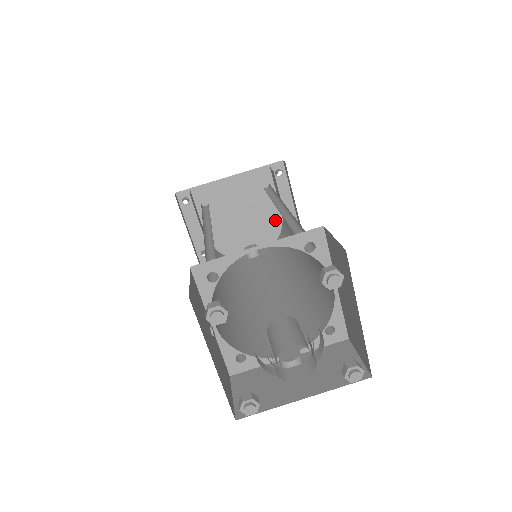
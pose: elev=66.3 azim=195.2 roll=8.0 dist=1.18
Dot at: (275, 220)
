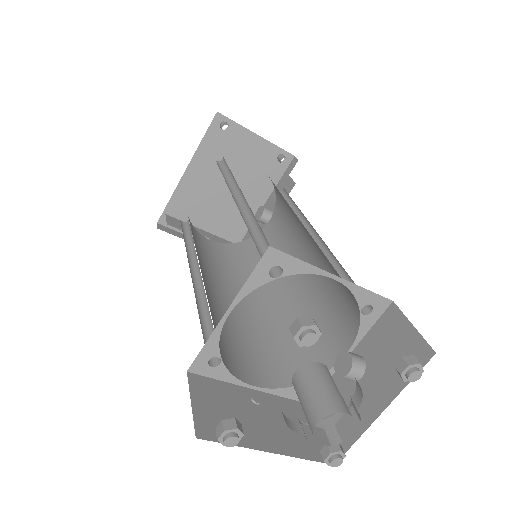
Dot at: (261, 167)
